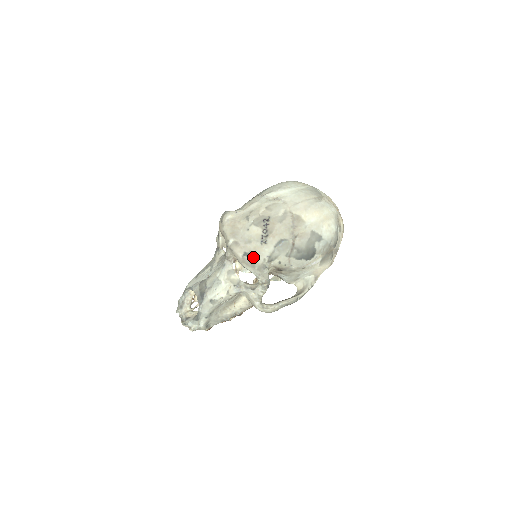
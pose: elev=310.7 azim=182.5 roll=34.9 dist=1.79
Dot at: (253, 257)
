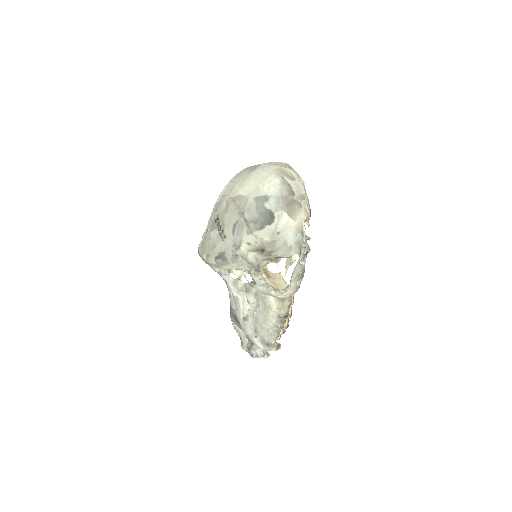
Dot at: (223, 256)
